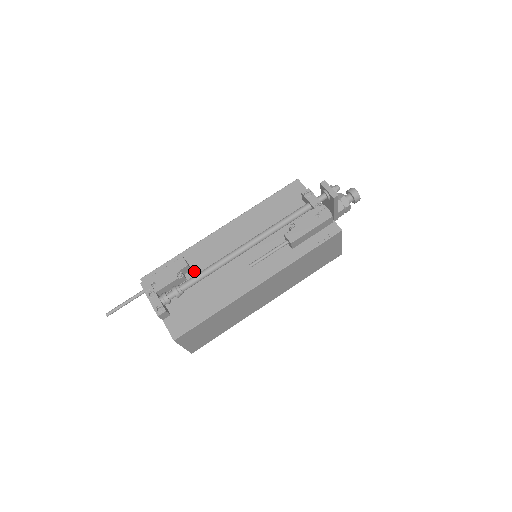
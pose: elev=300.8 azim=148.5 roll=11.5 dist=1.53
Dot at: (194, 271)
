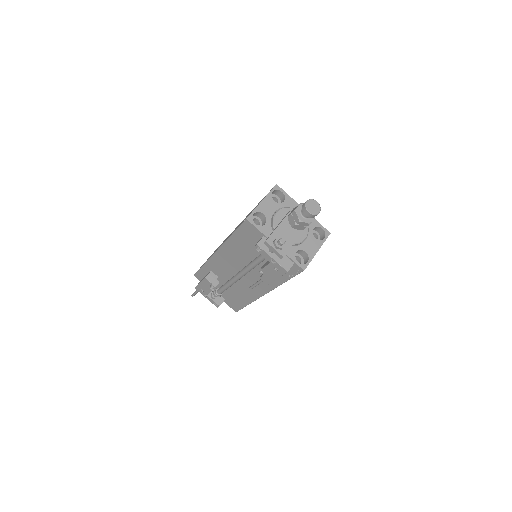
Dot at: (220, 278)
